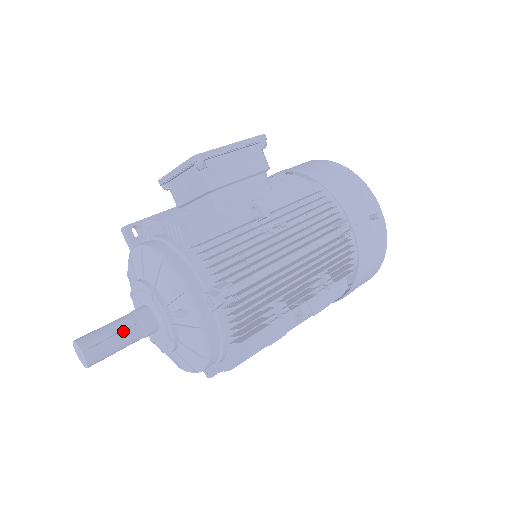
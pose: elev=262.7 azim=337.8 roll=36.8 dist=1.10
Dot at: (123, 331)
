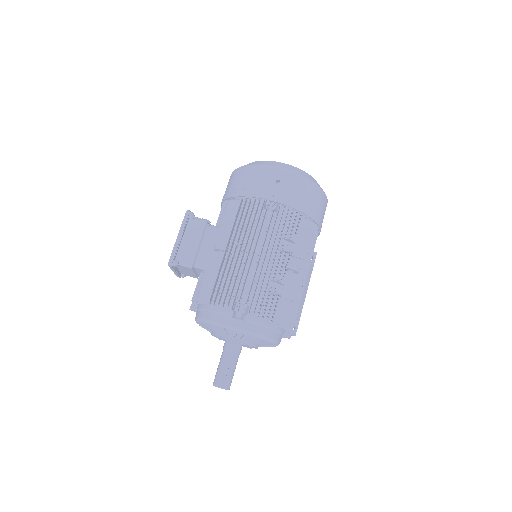
Dot at: (225, 362)
